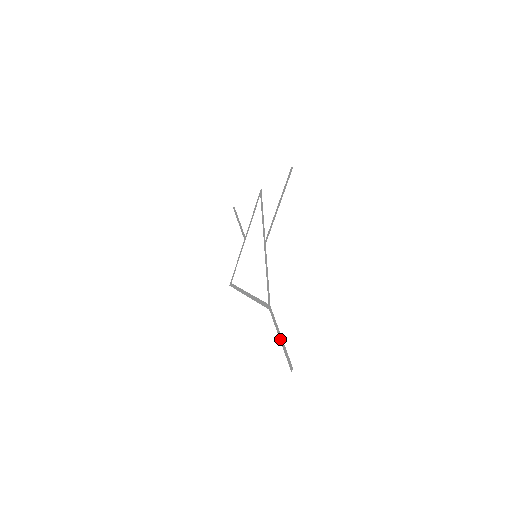
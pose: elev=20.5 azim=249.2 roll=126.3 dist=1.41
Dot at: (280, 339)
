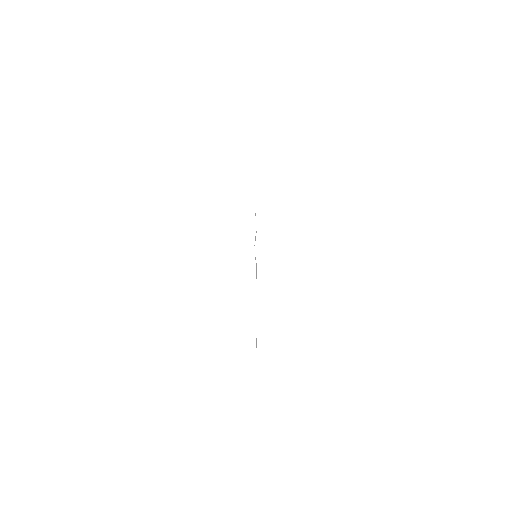
Dot at: (256, 346)
